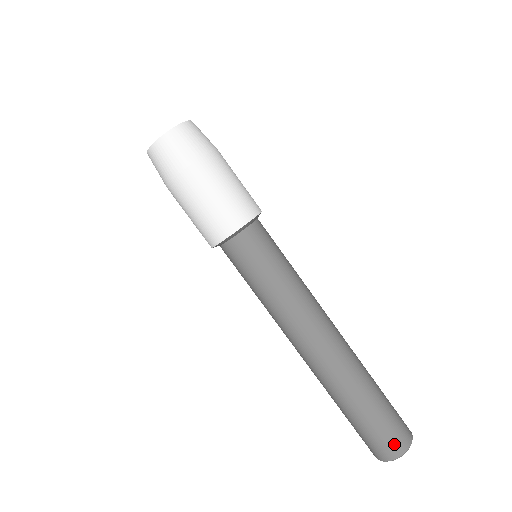
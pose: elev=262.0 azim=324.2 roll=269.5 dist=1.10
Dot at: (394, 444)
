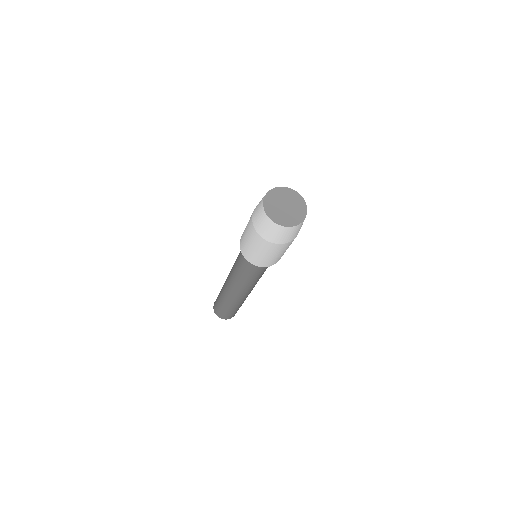
Dot at: occluded
